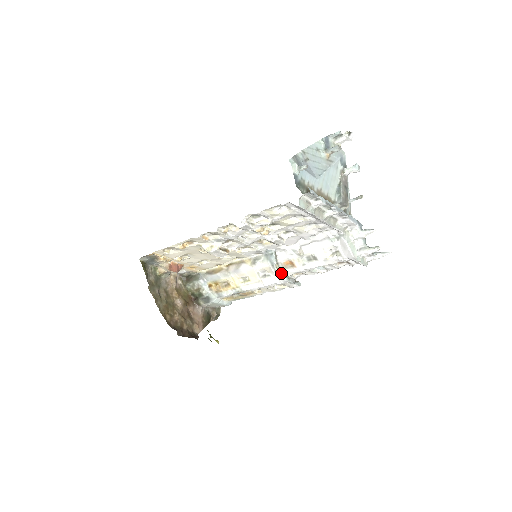
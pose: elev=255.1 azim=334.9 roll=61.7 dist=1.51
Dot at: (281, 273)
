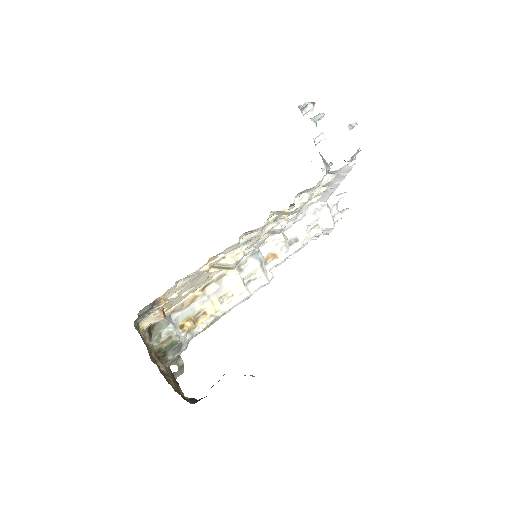
Dot at: (267, 270)
